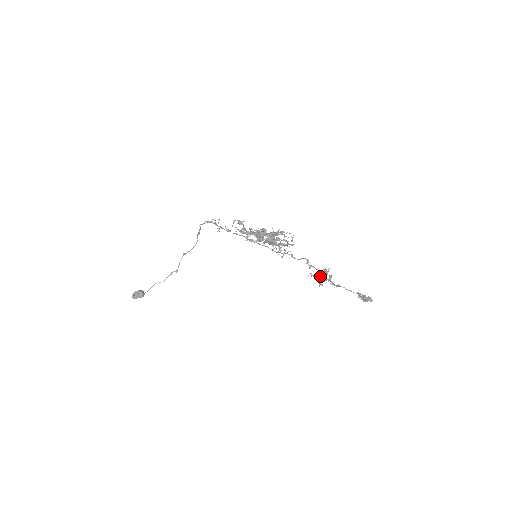
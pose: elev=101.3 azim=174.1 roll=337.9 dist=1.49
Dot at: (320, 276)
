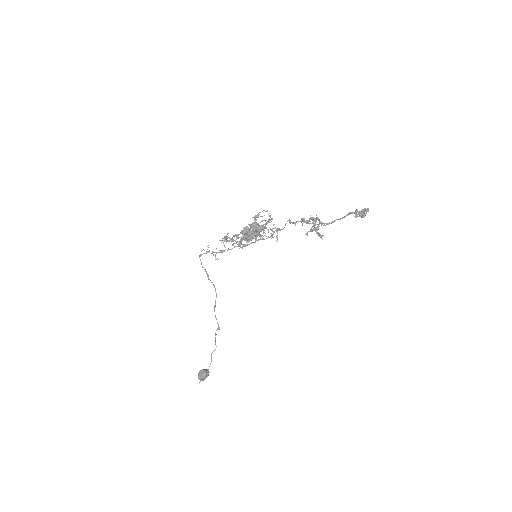
Dot at: (303, 222)
